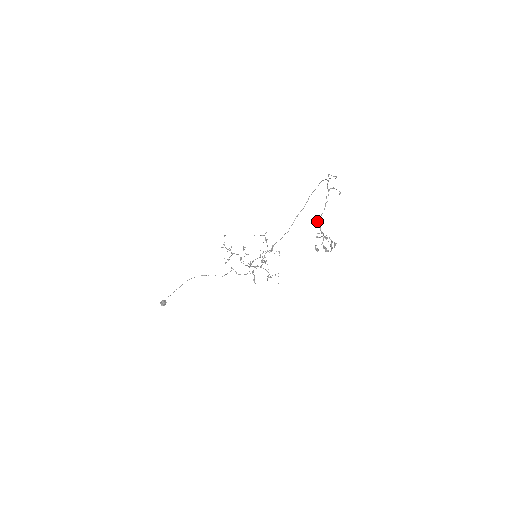
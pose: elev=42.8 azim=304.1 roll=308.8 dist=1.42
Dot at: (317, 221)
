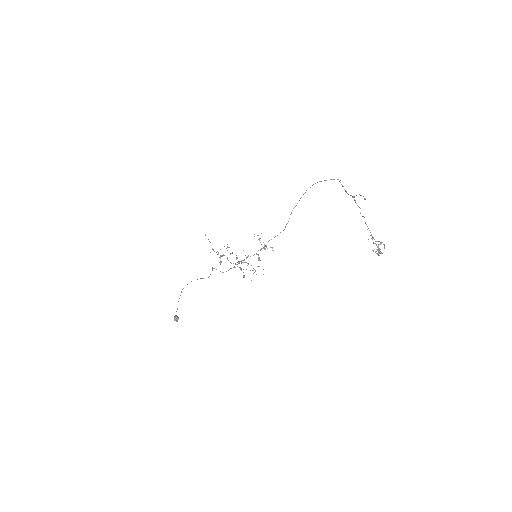
Dot at: (367, 229)
